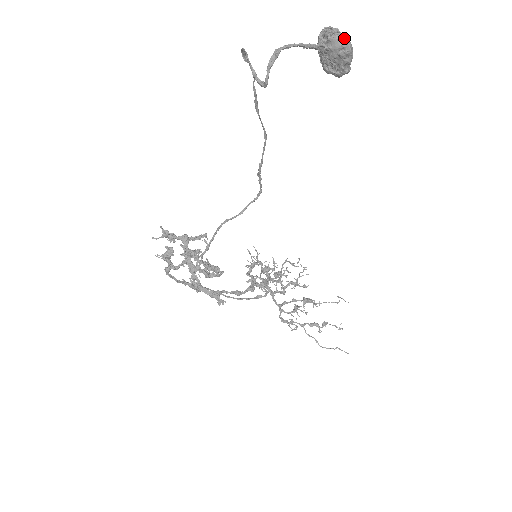
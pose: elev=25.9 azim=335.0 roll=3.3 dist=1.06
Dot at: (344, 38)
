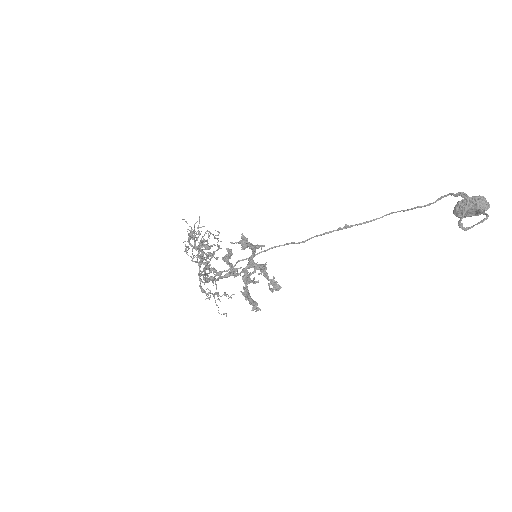
Dot at: occluded
